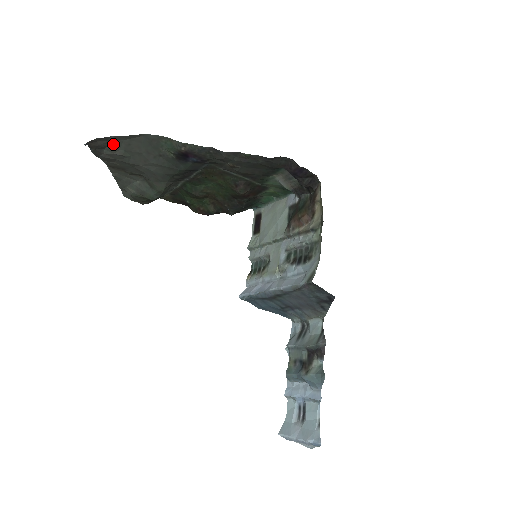
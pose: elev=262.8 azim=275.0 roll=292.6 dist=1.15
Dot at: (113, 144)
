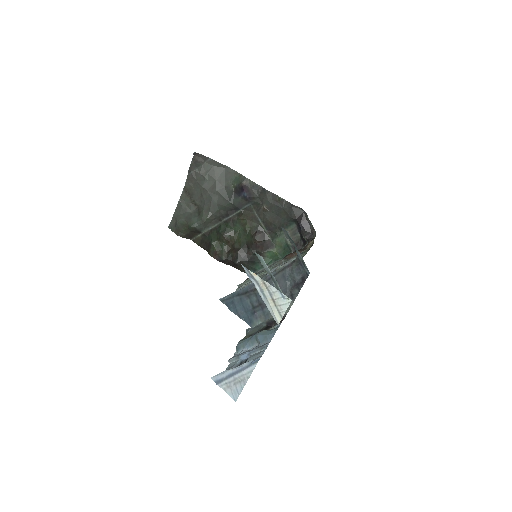
Dot at: (205, 166)
